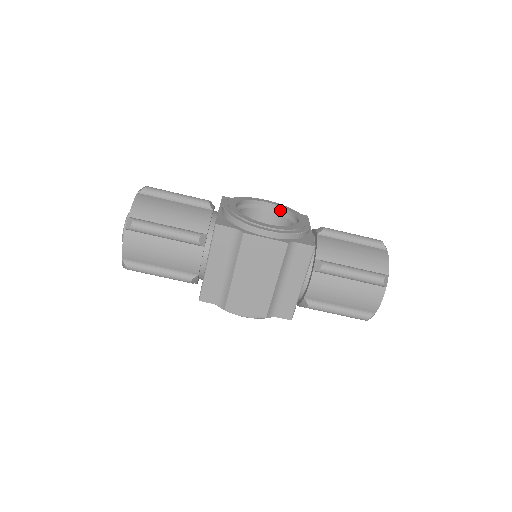
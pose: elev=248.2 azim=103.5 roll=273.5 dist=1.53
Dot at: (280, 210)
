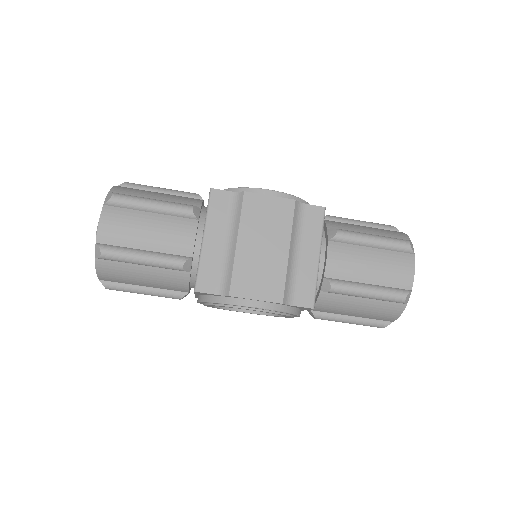
Dot at: occluded
